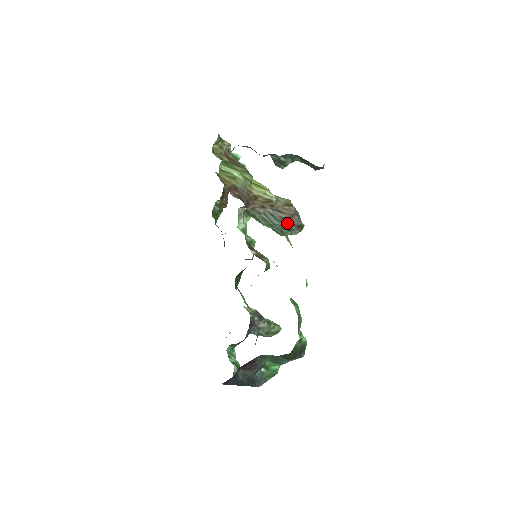
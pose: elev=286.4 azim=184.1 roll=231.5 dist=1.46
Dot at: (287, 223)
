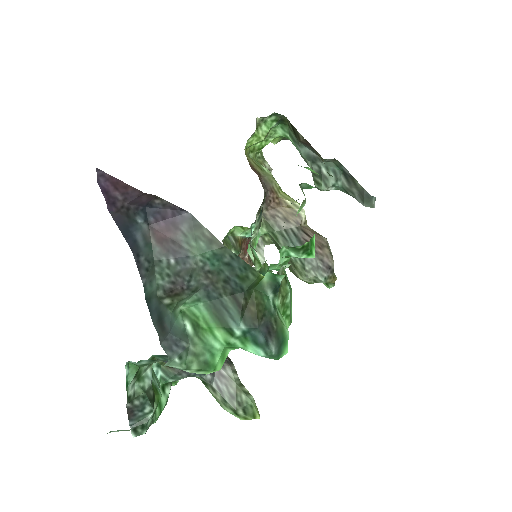
Dot at: occluded
